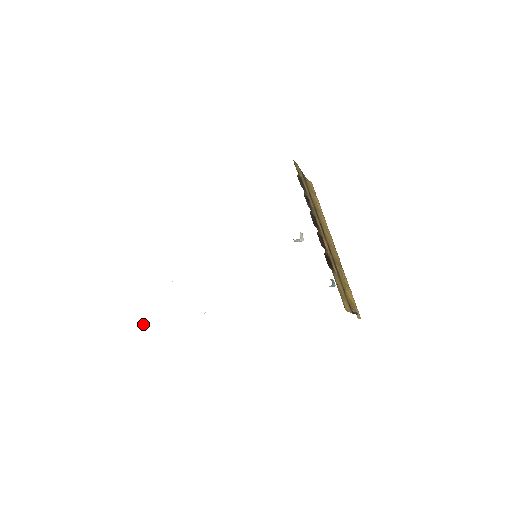
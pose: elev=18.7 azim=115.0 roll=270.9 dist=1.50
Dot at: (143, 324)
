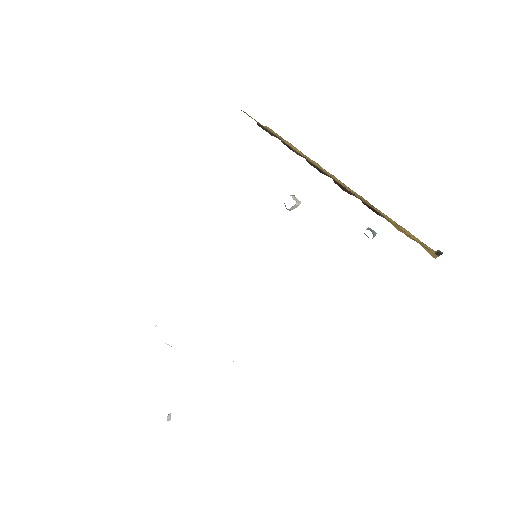
Dot at: occluded
